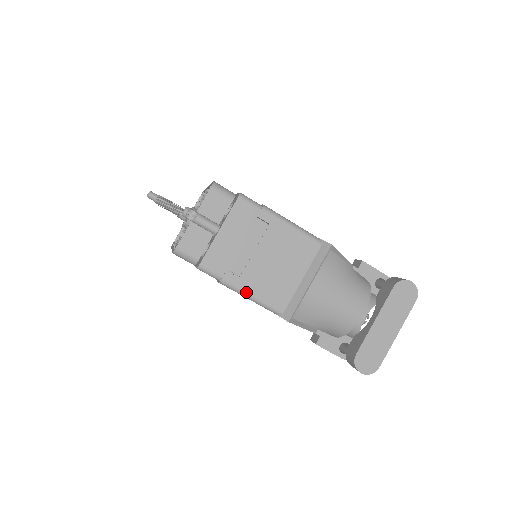
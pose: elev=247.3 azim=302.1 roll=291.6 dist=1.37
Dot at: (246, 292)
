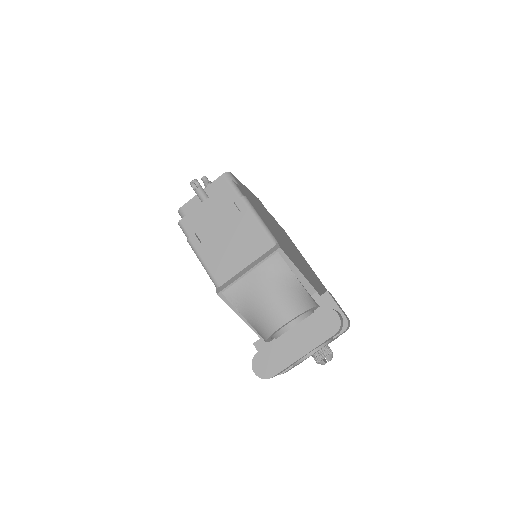
Dot at: (200, 256)
